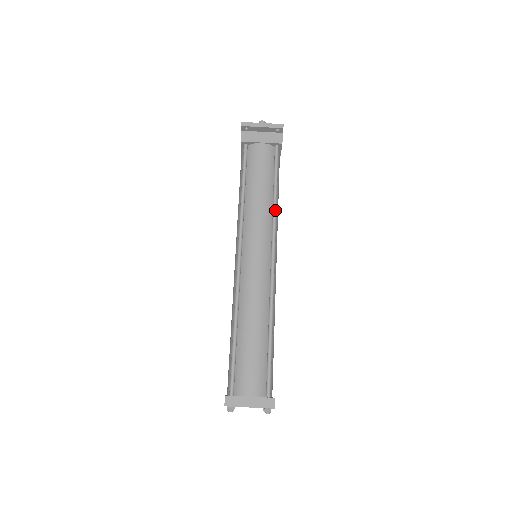
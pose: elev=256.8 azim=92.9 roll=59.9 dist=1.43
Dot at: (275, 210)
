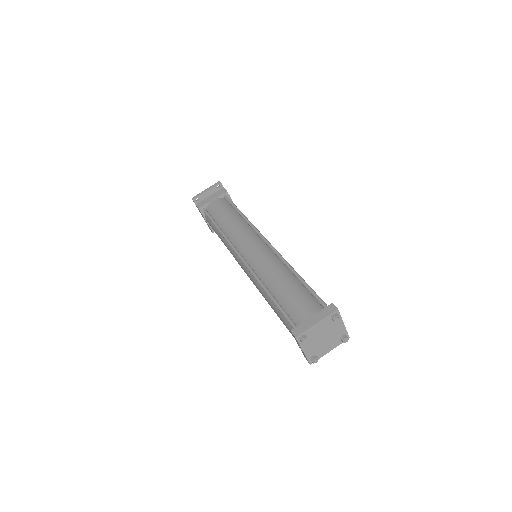
Dot at: (247, 220)
